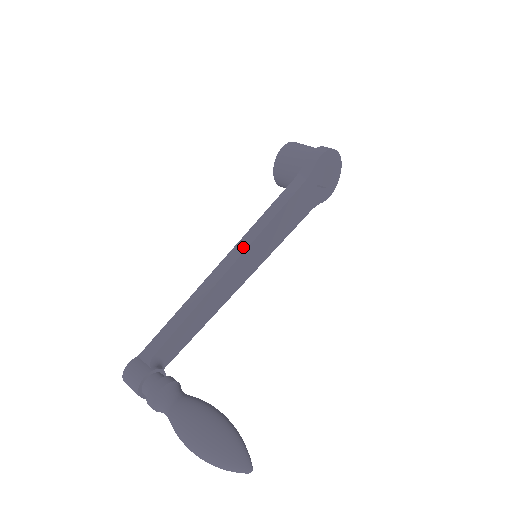
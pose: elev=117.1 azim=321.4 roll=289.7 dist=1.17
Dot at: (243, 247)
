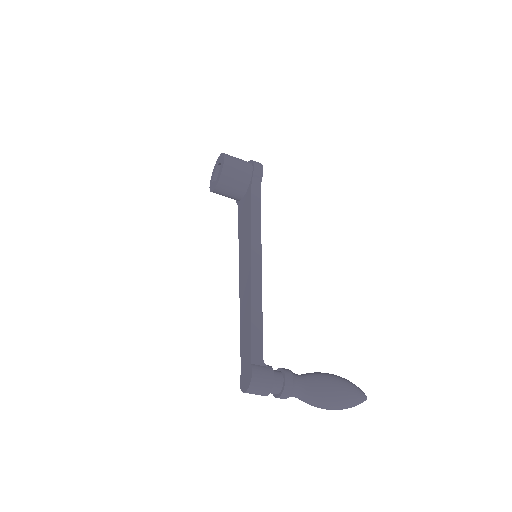
Dot at: (258, 250)
